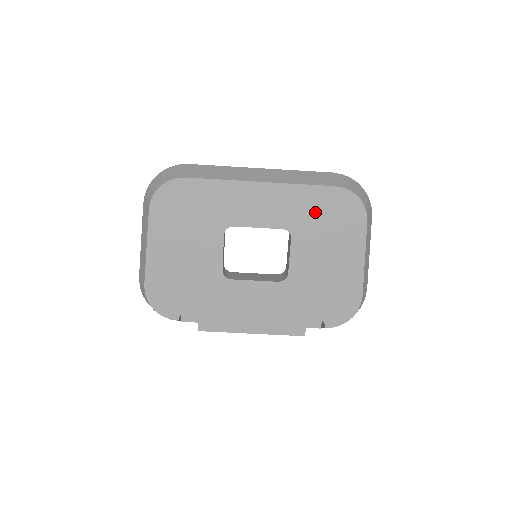
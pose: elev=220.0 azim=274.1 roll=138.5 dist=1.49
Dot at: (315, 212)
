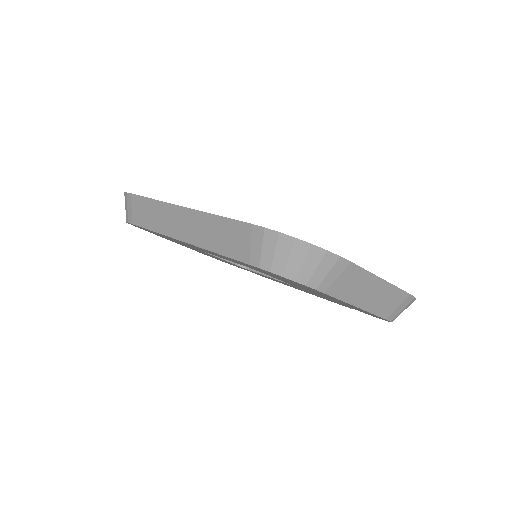
Dot at: (257, 269)
